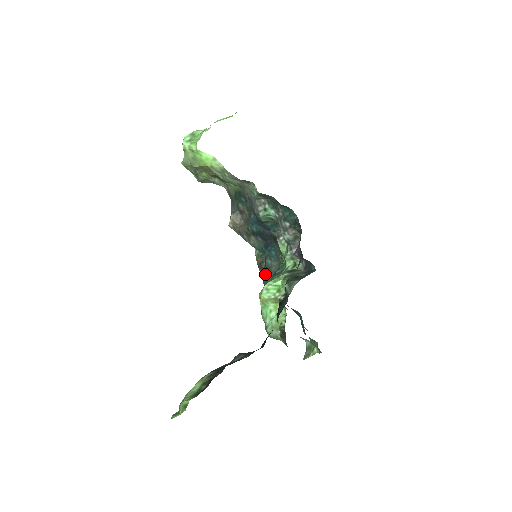
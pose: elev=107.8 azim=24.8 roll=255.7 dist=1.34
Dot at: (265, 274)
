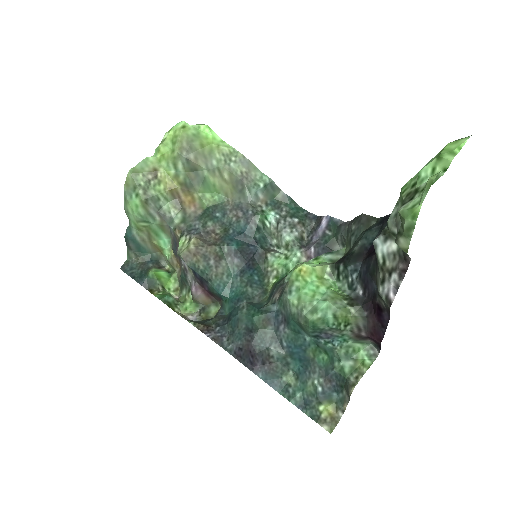
Dot at: (245, 305)
